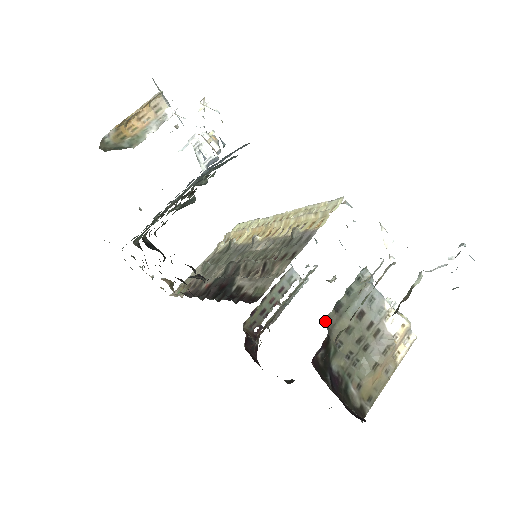
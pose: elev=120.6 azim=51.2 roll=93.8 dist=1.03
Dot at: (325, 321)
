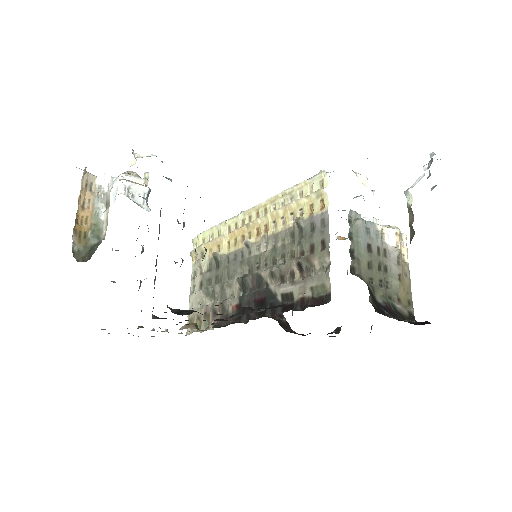
Dot at: (352, 272)
